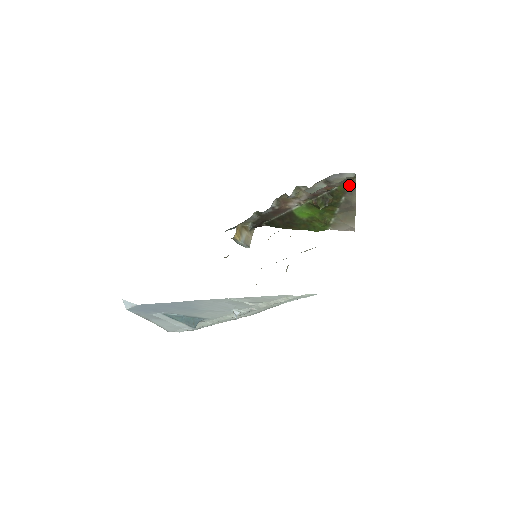
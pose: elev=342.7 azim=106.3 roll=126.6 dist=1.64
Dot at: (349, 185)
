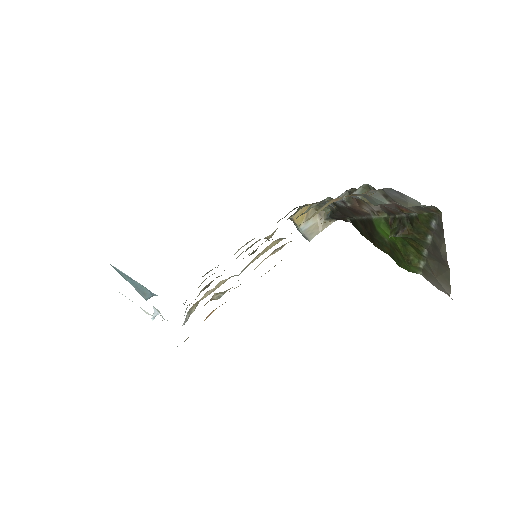
Dot at: (434, 219)
